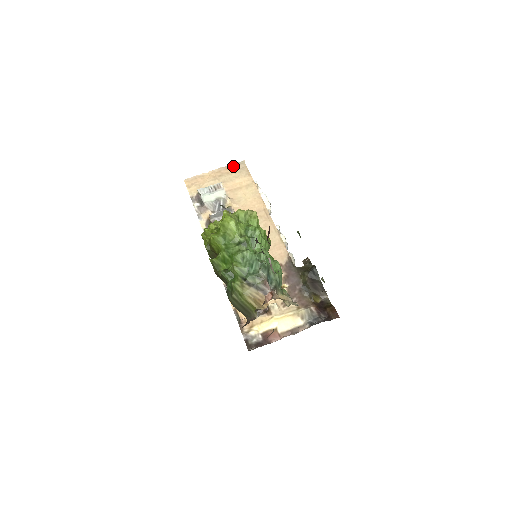
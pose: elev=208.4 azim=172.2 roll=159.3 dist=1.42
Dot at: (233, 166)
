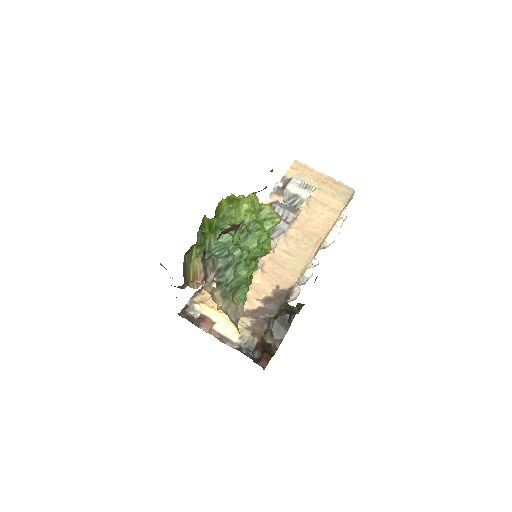
Dot at: (342, 185)
